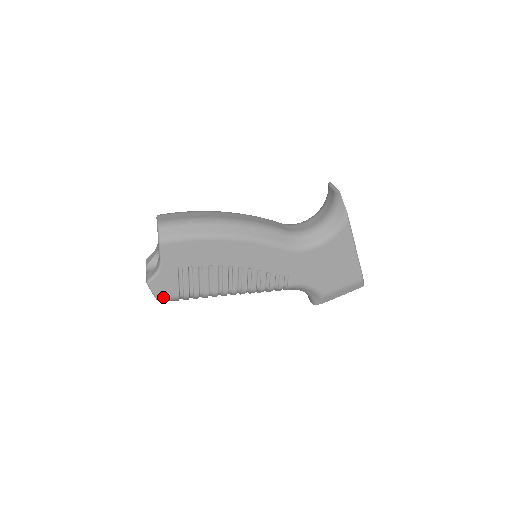
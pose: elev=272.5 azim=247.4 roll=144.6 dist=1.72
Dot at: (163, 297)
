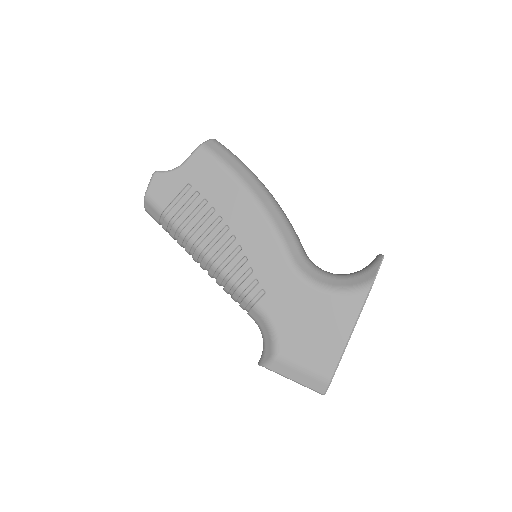
Dot at: (151, 198)
